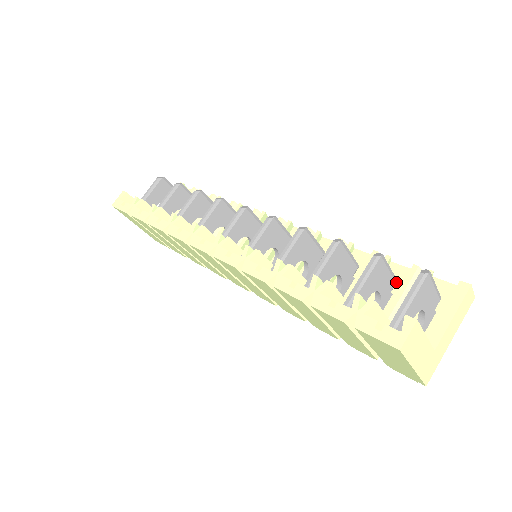
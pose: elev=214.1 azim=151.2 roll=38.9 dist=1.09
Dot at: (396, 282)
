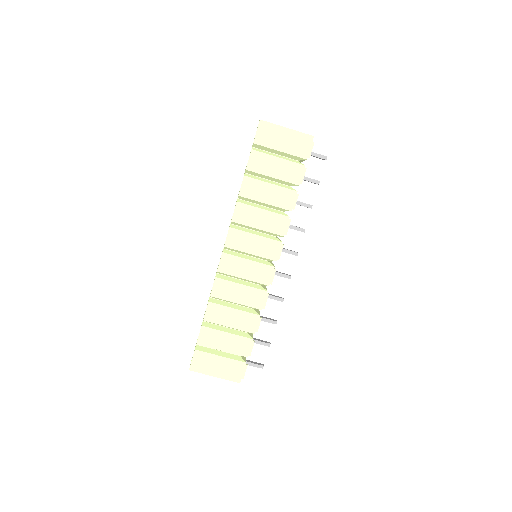
Dot at: occluded
